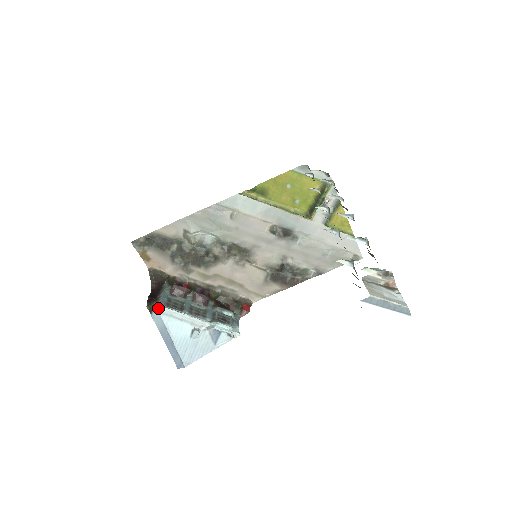
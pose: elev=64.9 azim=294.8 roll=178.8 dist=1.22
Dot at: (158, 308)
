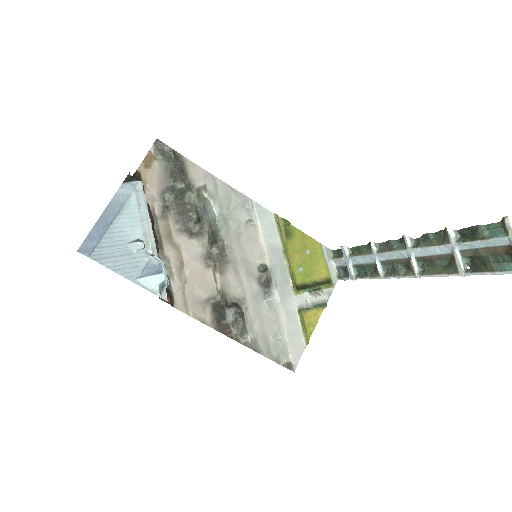
Dot at: (140, 185)
